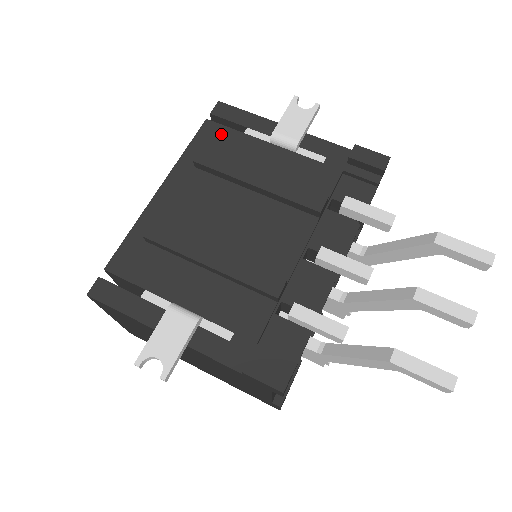
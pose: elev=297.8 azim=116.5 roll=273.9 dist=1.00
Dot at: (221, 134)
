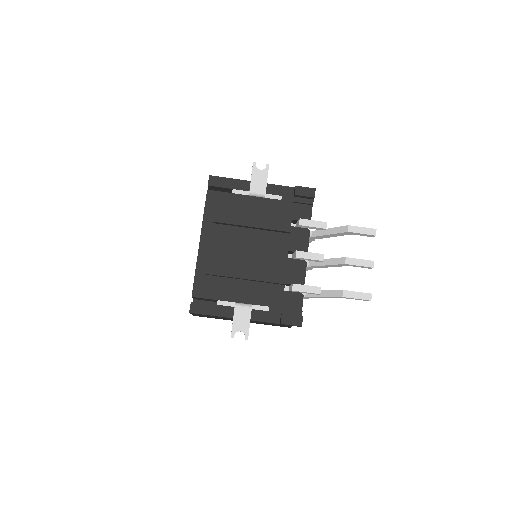
Dot at: (220, 198)
